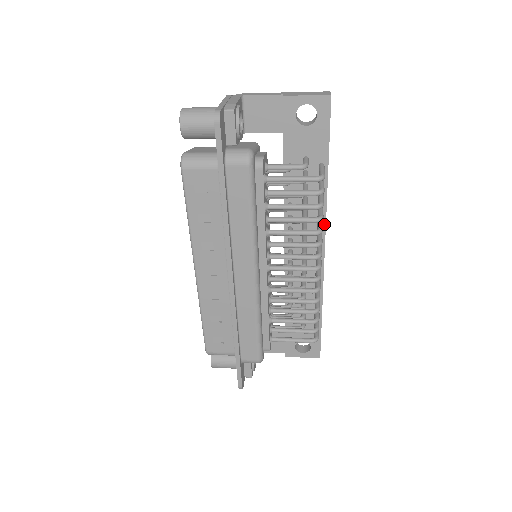
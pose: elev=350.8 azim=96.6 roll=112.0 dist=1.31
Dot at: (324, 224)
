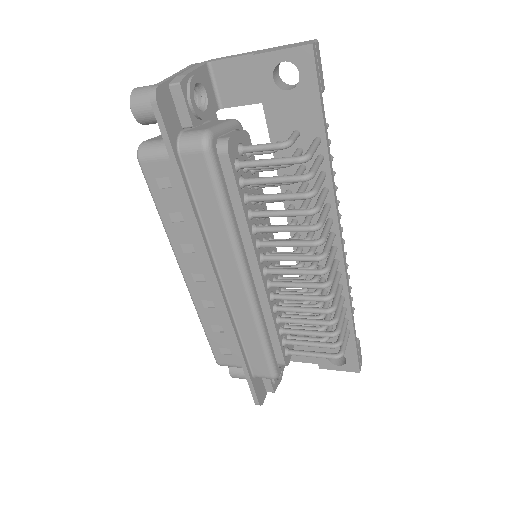
Dot at: (335, 214)
